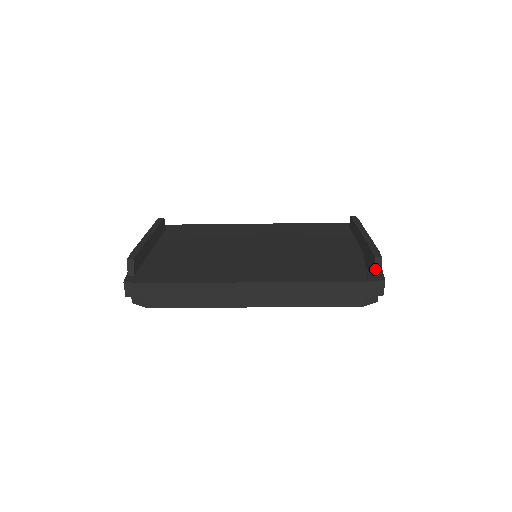
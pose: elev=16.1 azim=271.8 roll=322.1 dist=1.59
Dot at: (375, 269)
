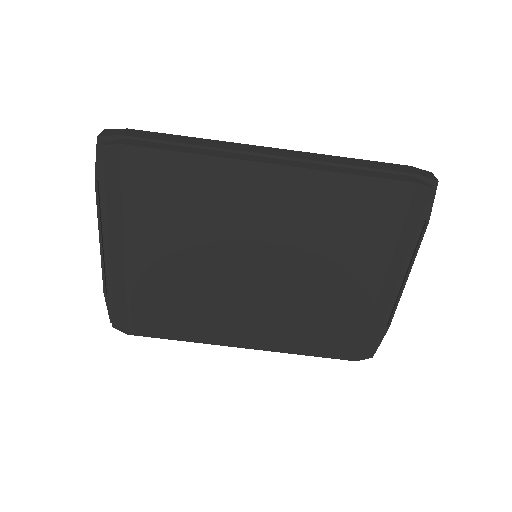
Dot at: occluded
